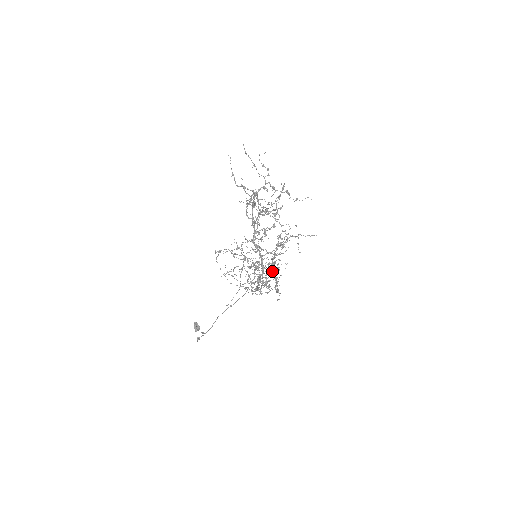
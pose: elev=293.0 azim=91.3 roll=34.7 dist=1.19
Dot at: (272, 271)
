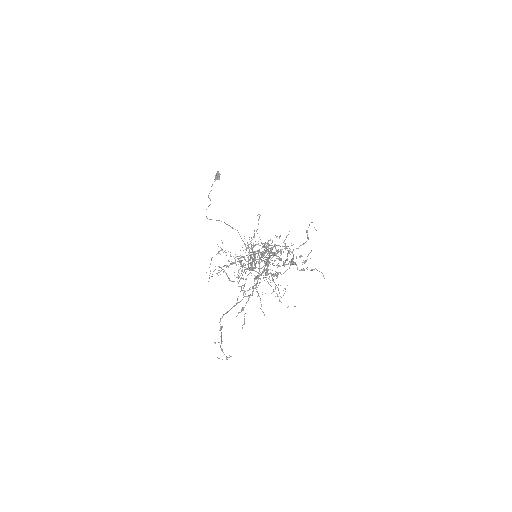
Dot at: (259, 273)
